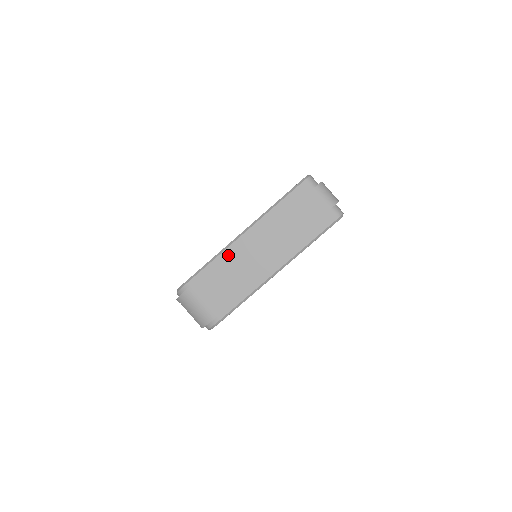
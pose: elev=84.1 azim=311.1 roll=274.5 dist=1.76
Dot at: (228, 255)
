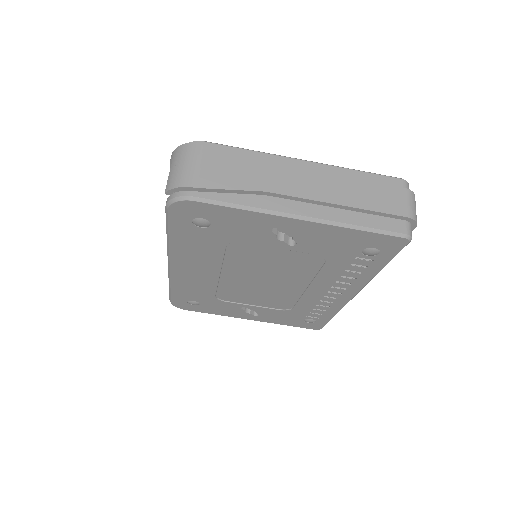
Dot at: (269, 160)
